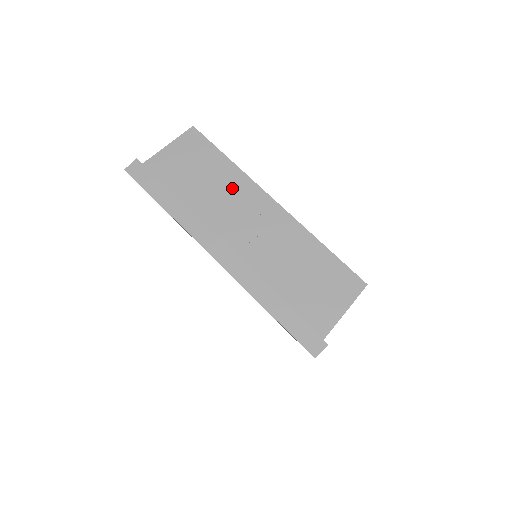
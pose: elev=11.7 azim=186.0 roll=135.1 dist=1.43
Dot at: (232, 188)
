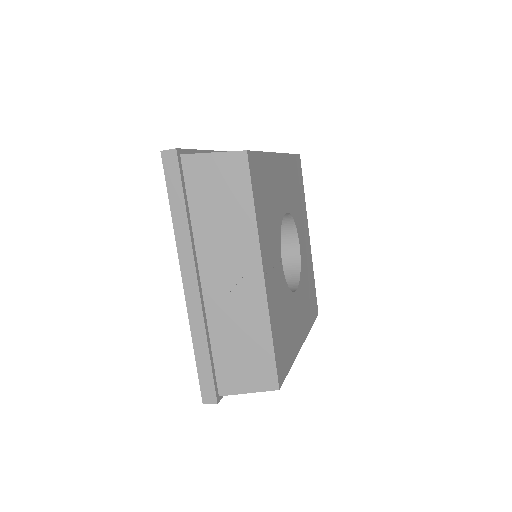
Dot at: (238, 237)
